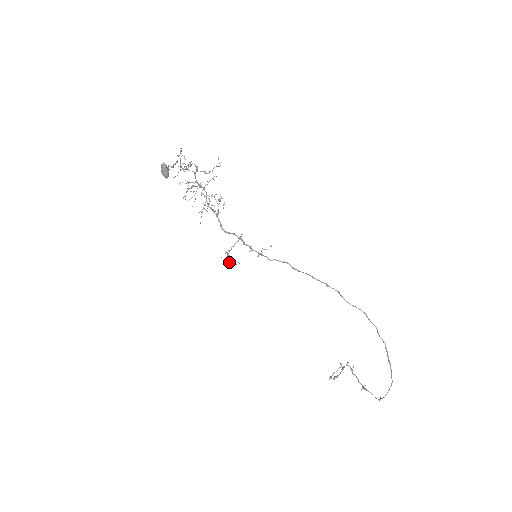
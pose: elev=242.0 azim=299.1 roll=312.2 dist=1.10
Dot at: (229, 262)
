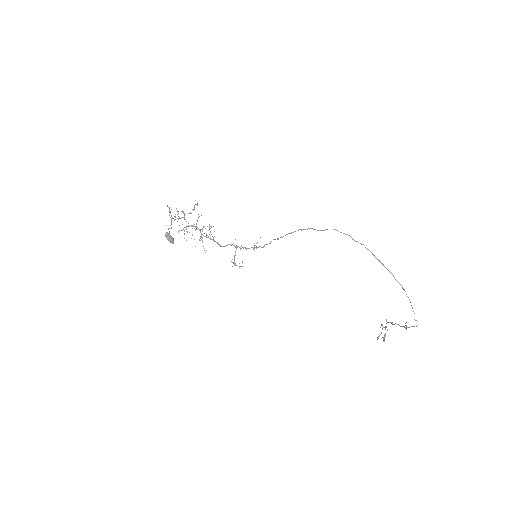
Dot at: occluded
